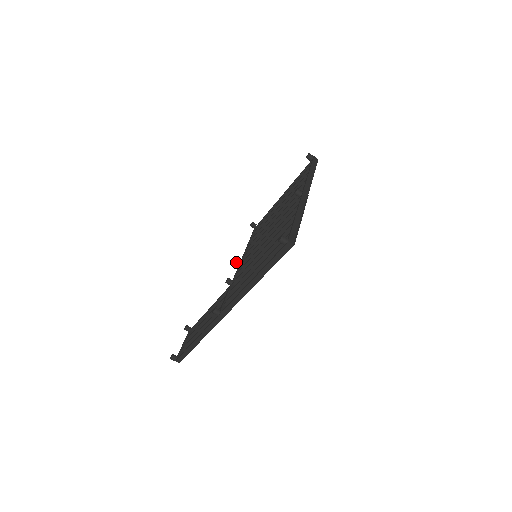
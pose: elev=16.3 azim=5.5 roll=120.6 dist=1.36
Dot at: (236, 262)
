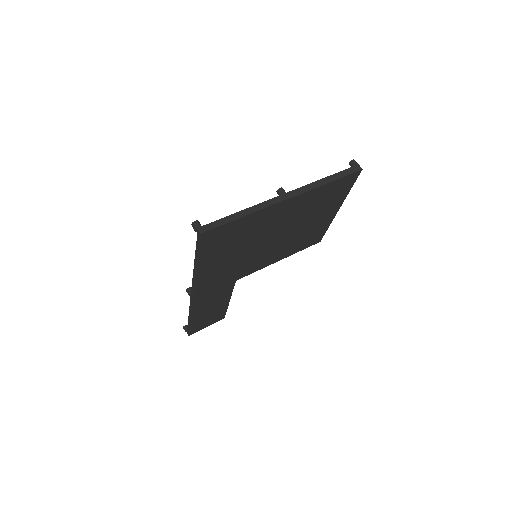
Dot at: occluded
